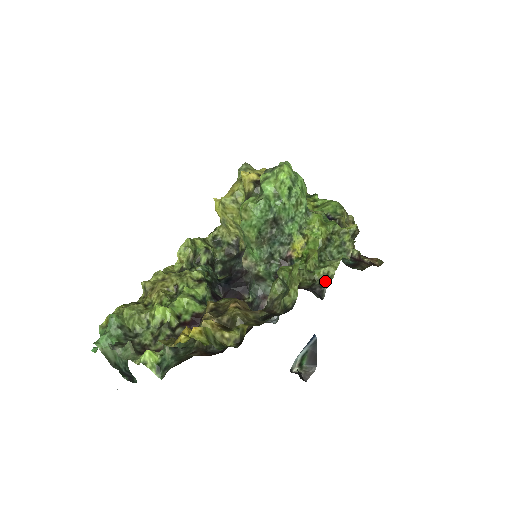
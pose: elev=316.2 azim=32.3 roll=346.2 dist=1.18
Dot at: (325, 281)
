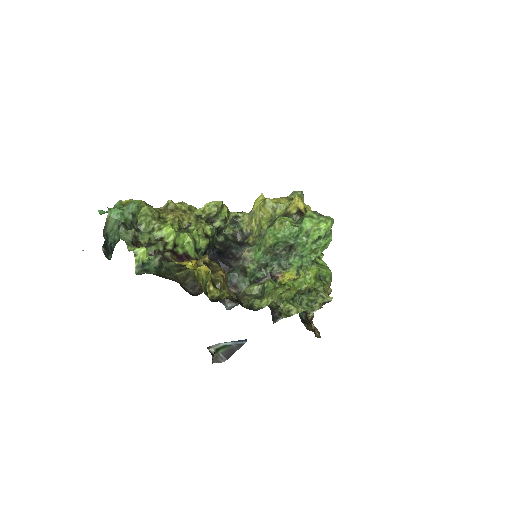
Dot at: (285, 314)
